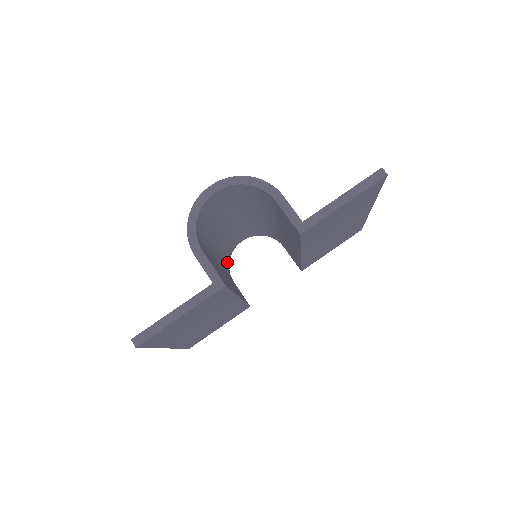
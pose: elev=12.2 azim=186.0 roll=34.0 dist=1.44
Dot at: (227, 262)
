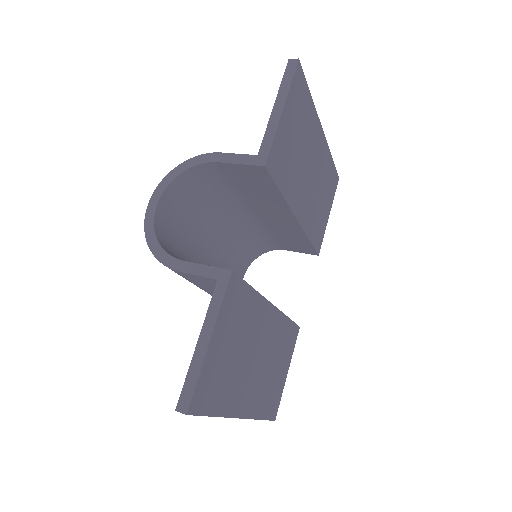
Dot at: occluded
